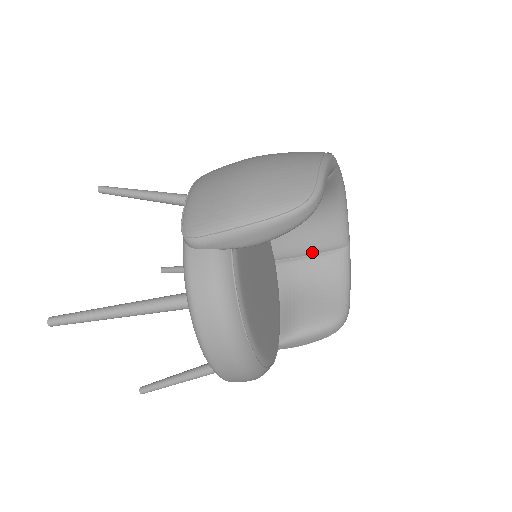
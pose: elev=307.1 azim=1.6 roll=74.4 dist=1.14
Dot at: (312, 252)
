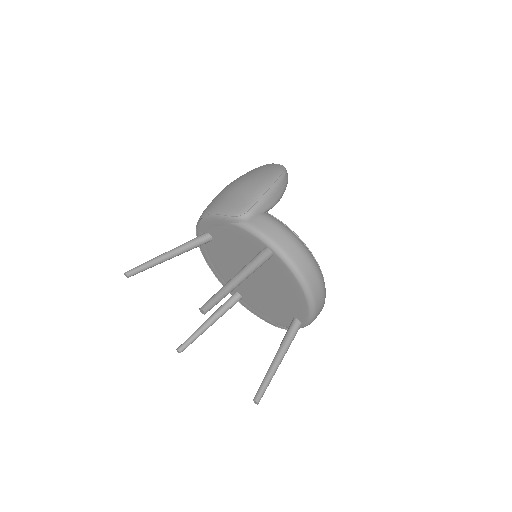
Dot at: occluded
